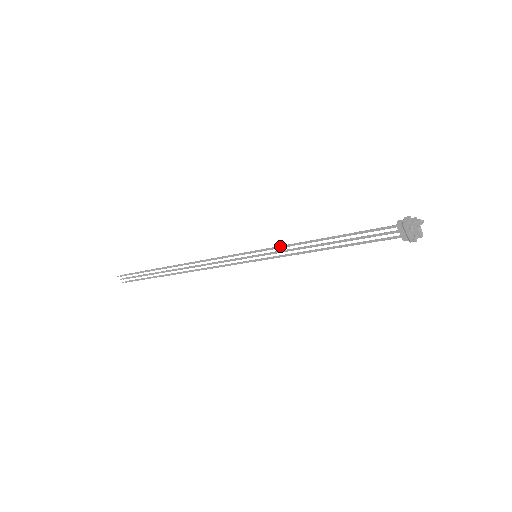
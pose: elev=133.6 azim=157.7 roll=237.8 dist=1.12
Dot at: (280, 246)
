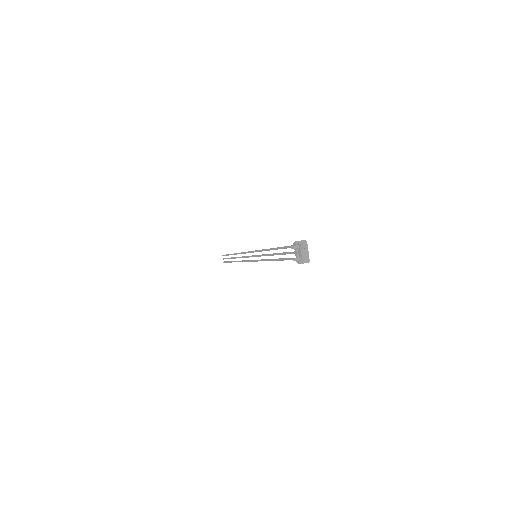
Dot at: (262, 249)
